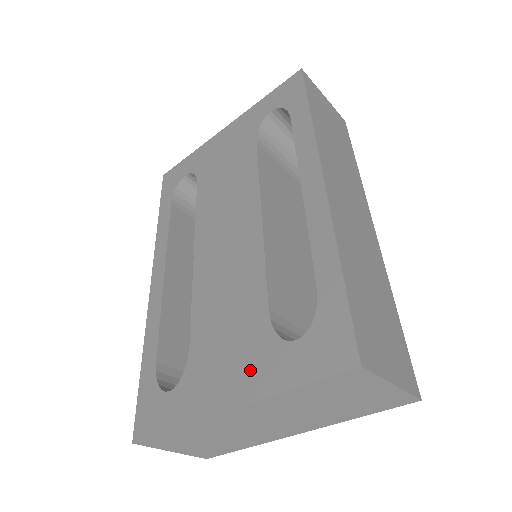
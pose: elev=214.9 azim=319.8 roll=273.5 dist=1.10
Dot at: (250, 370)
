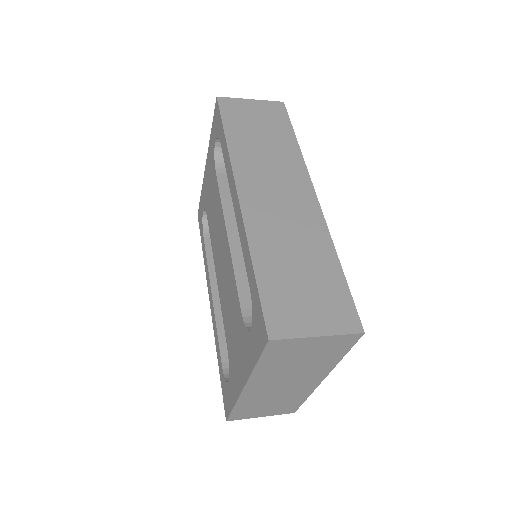
Dot at: (243, 357)
